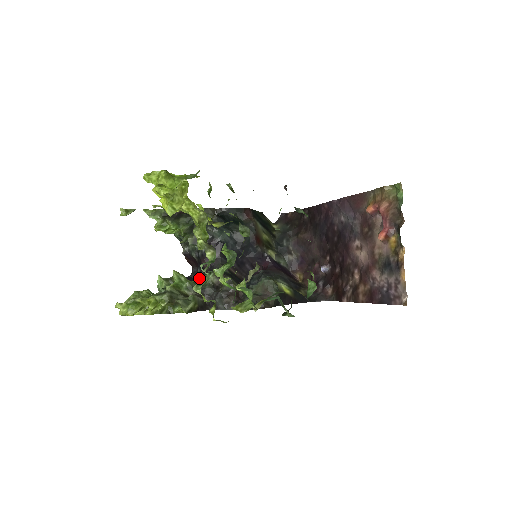
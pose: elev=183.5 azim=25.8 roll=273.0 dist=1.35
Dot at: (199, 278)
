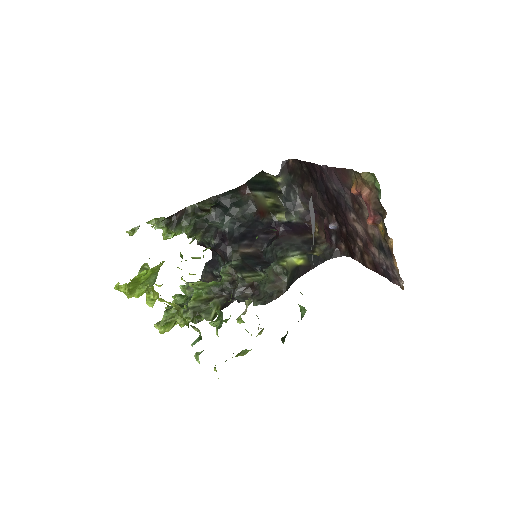
Dot at: (219, 262)
